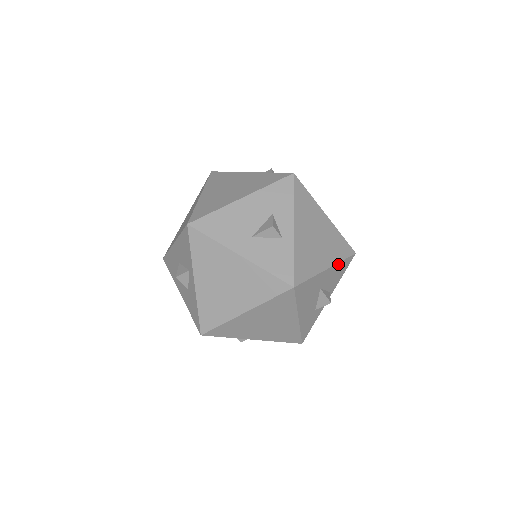
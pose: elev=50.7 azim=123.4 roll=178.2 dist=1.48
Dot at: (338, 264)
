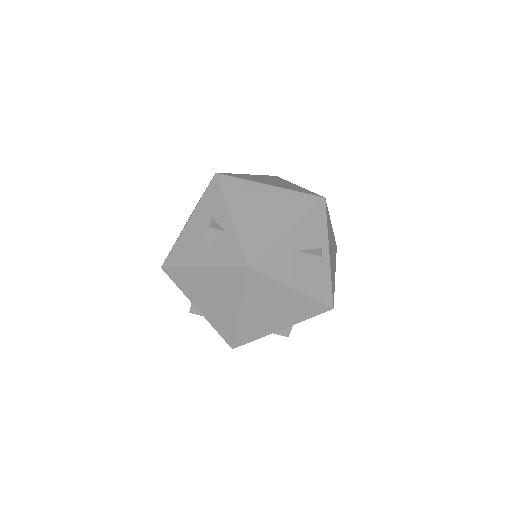
Dot at: (304, 219)
